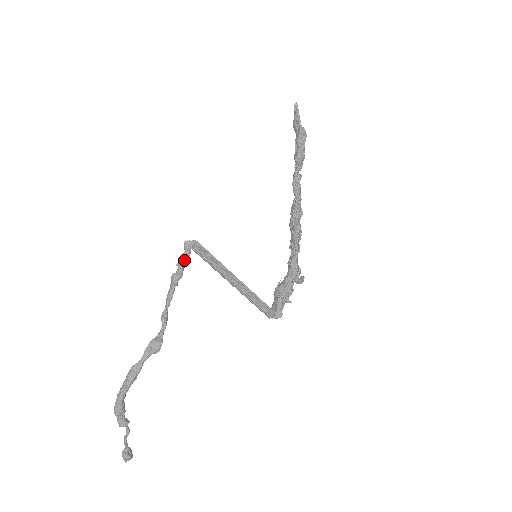
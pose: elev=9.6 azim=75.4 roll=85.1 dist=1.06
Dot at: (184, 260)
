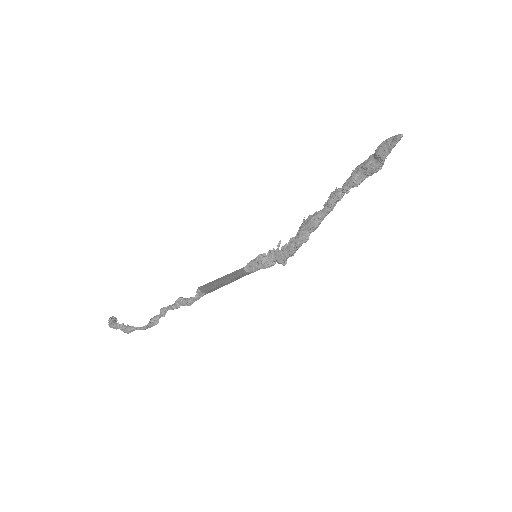
Dot at: (193, 301)
